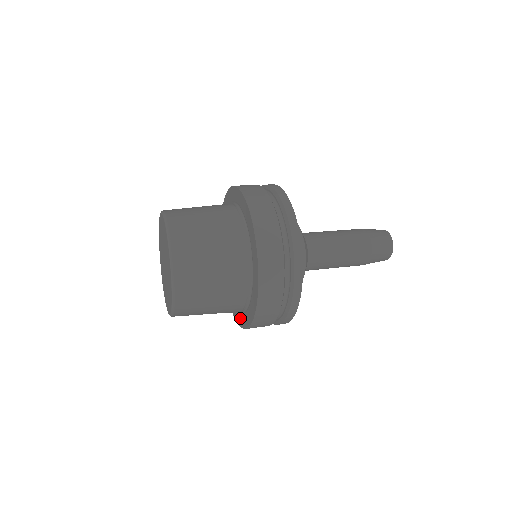
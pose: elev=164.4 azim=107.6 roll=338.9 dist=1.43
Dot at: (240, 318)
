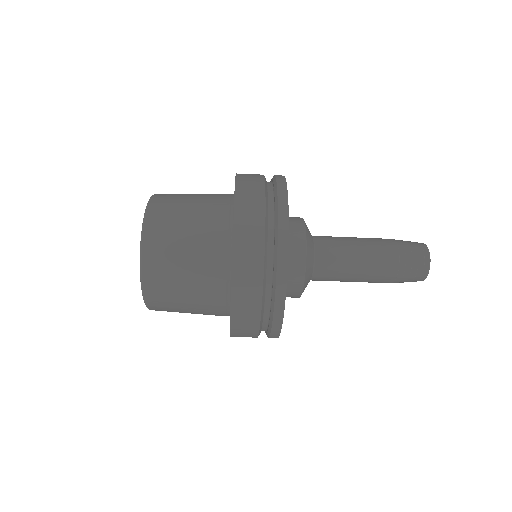
Dot at: occluded
